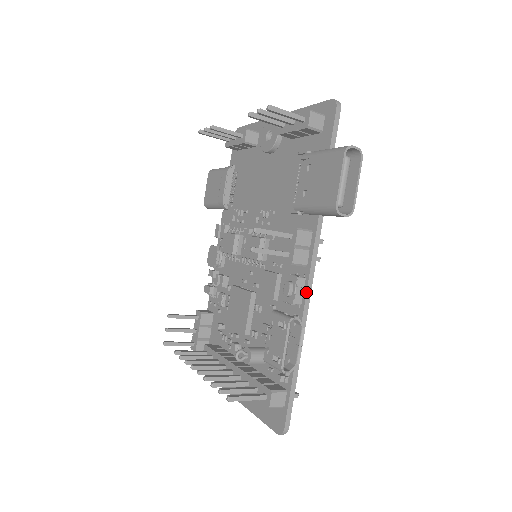
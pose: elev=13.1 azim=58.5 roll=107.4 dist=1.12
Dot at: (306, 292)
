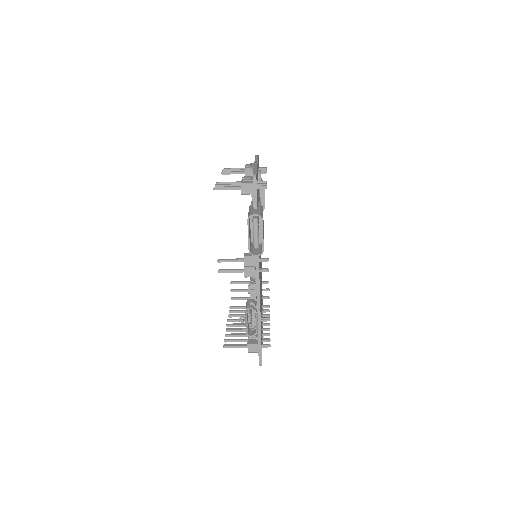
Dot at: (256, 293)
